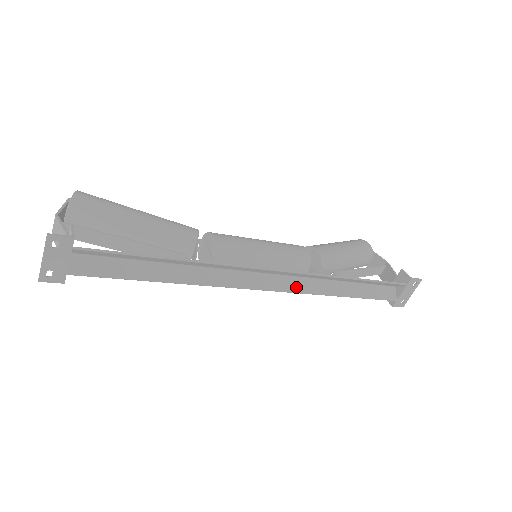
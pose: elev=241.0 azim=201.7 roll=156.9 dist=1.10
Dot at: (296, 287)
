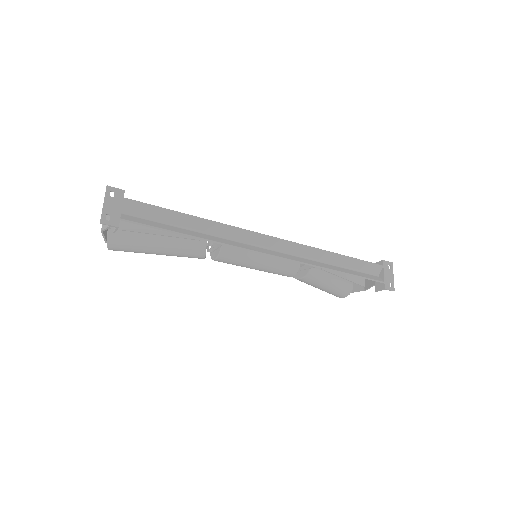
Dot at: (295, 259)
